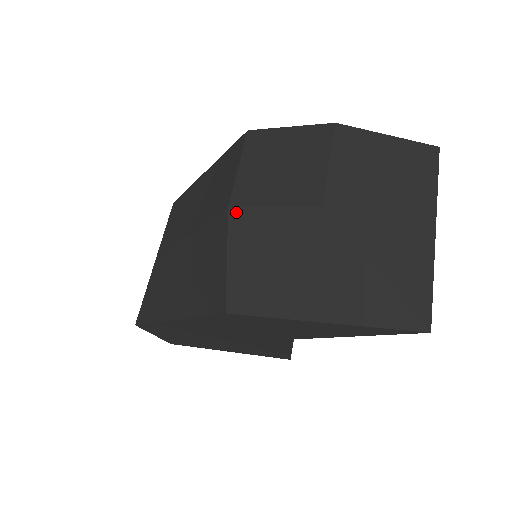
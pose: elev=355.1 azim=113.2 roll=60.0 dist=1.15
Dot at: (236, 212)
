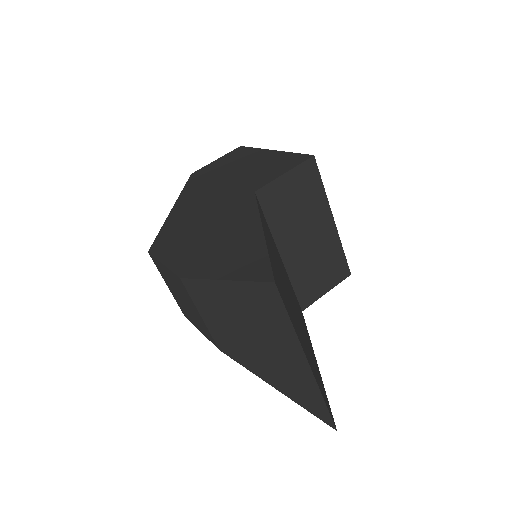
Dot at: occluded
